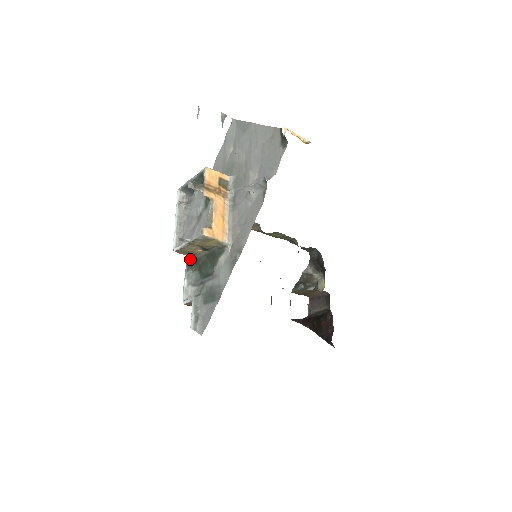
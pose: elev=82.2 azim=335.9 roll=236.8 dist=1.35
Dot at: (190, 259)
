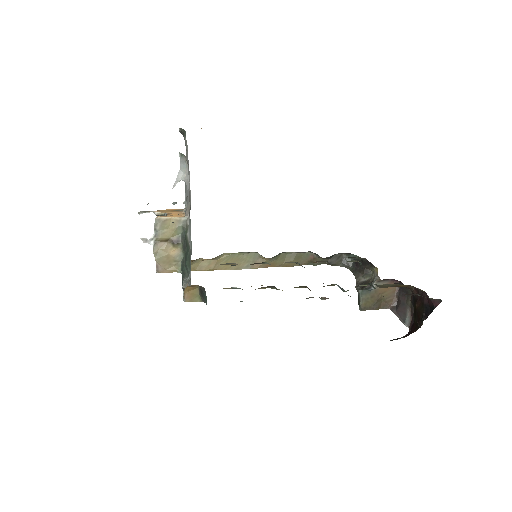
Dot at: (182, 279)
